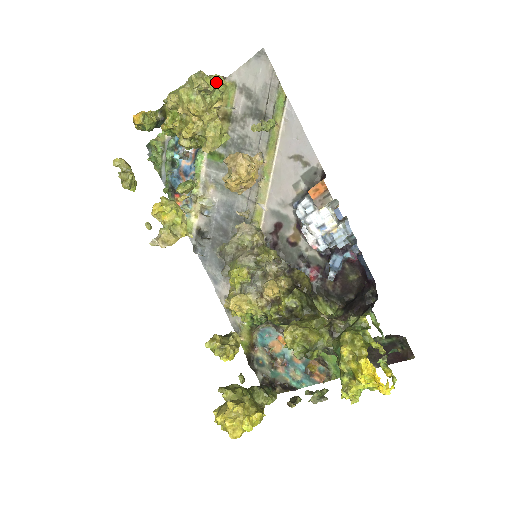
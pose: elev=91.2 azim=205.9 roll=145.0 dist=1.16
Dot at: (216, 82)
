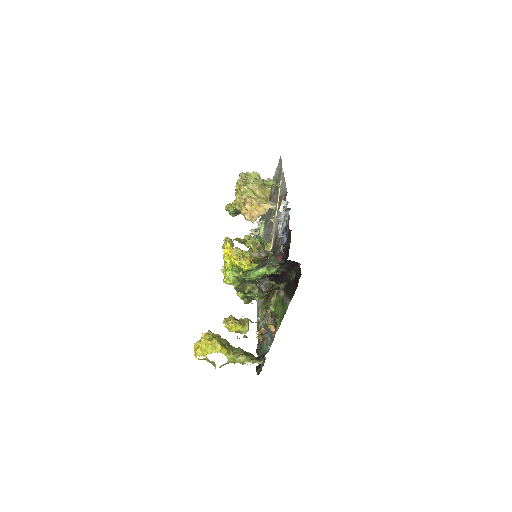
Dot at: (254, 175)
